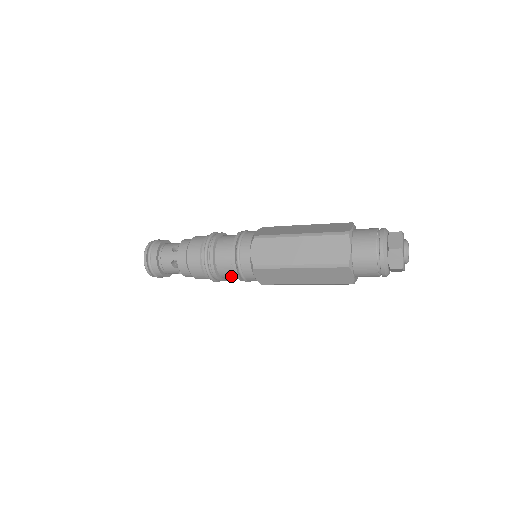
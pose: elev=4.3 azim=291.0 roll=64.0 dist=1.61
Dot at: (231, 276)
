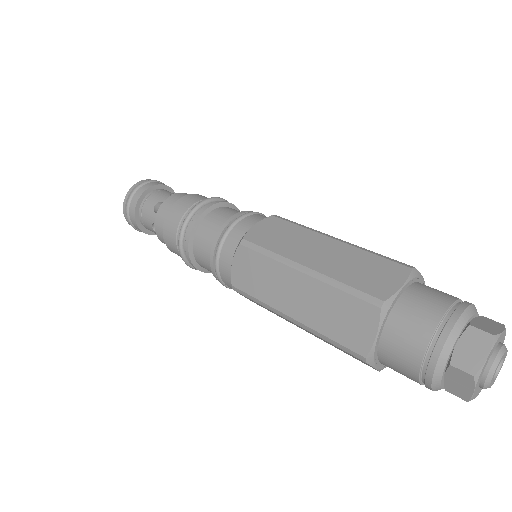
Dot at: occluded
